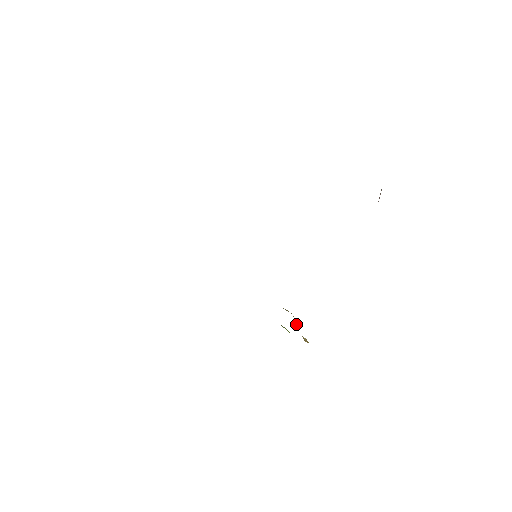
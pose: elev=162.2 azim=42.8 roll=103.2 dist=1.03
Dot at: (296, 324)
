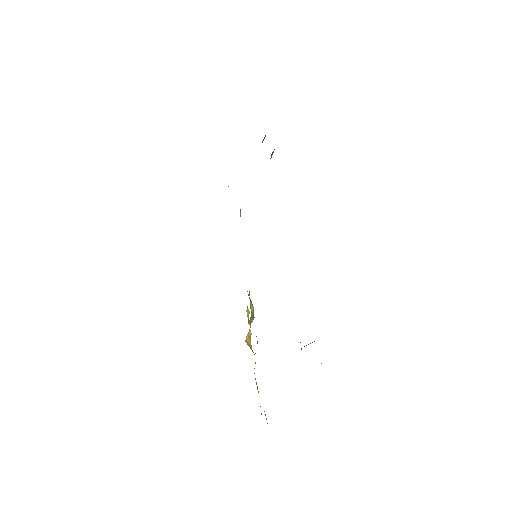
Dot at: (252, 319)
